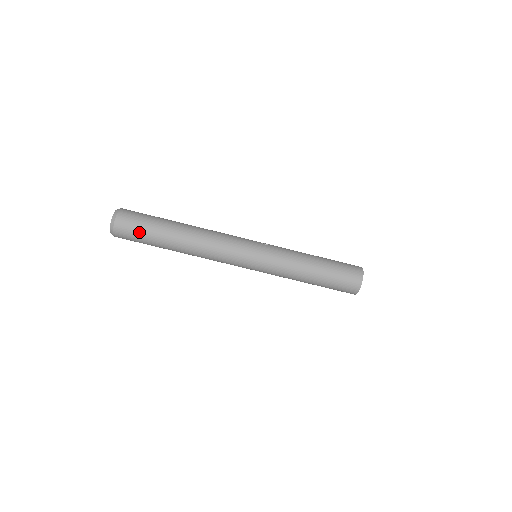
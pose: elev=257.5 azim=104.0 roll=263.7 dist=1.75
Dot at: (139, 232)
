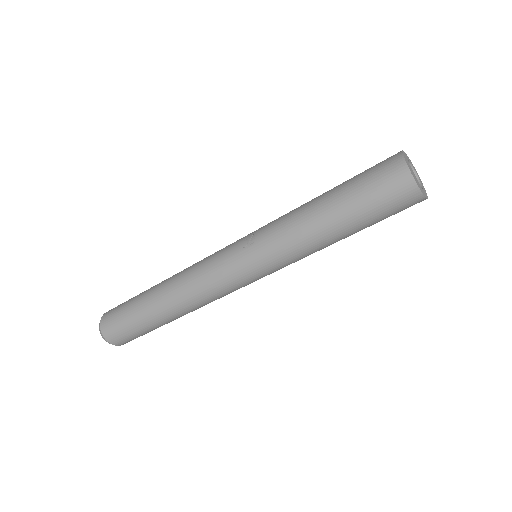
Dot at: (137, 335)
